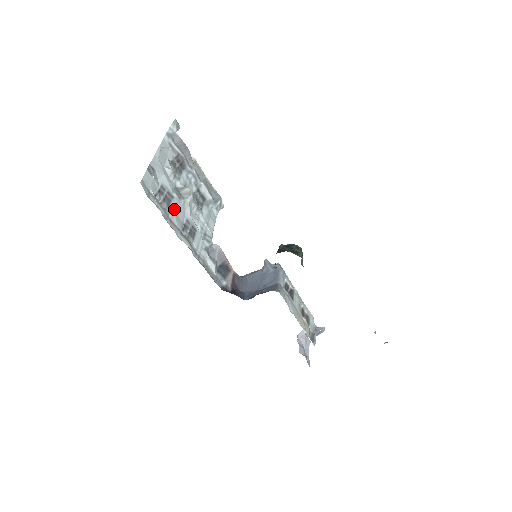
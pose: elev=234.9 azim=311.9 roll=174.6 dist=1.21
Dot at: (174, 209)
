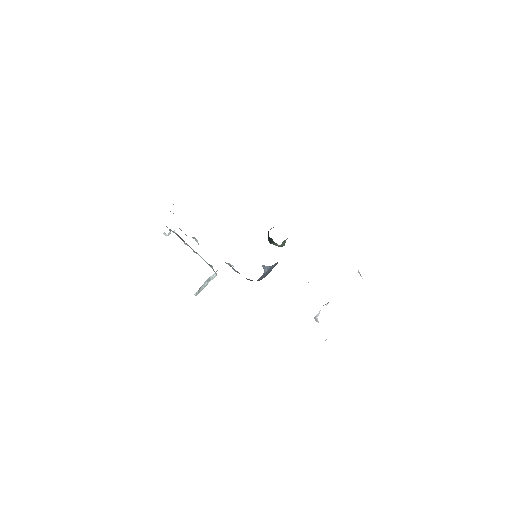
Dot at: occluded
